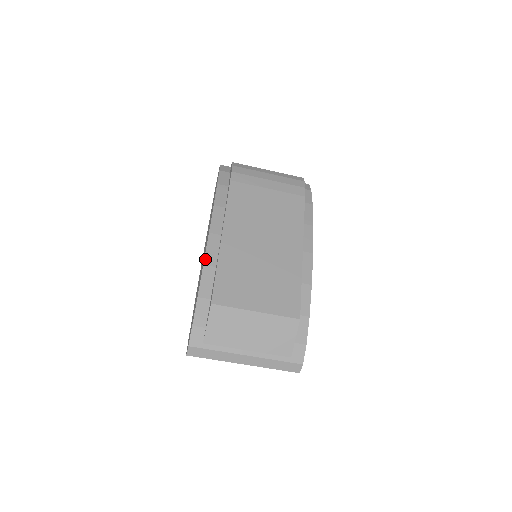
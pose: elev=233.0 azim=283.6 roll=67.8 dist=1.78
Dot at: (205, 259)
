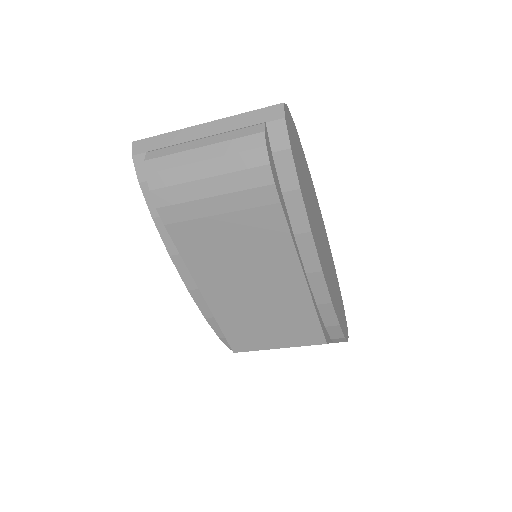
Dot at: (203, 314)
